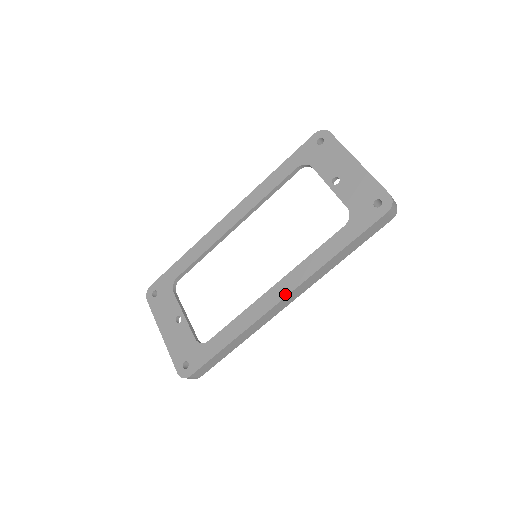
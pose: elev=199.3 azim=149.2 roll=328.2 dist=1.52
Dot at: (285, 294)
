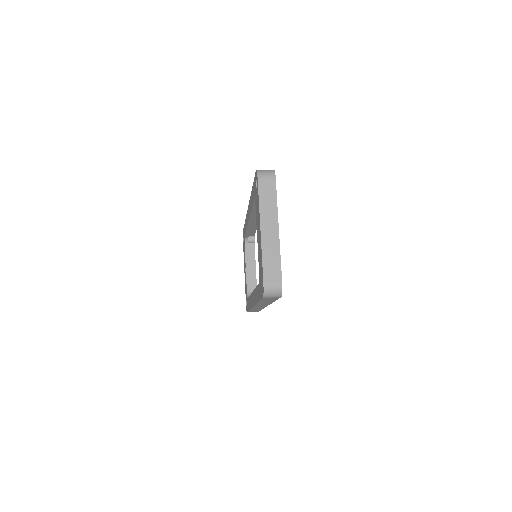
Dot at: (253, 304)
